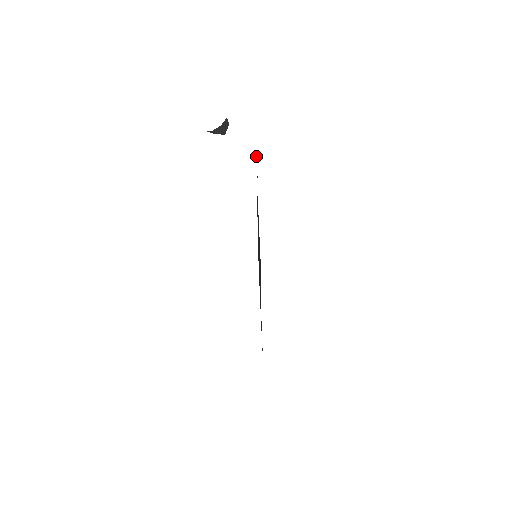
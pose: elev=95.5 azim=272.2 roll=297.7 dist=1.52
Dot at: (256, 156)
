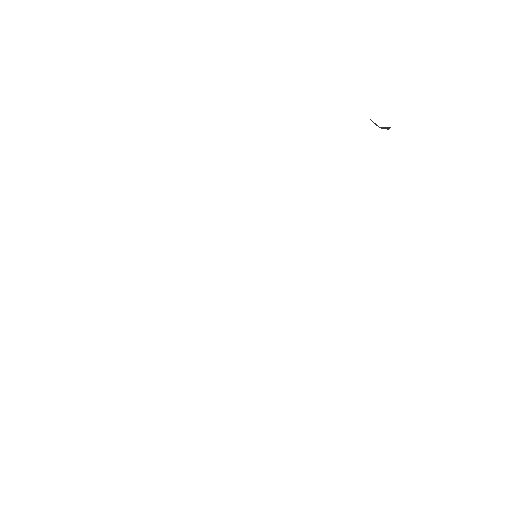
Dot at: occluded
